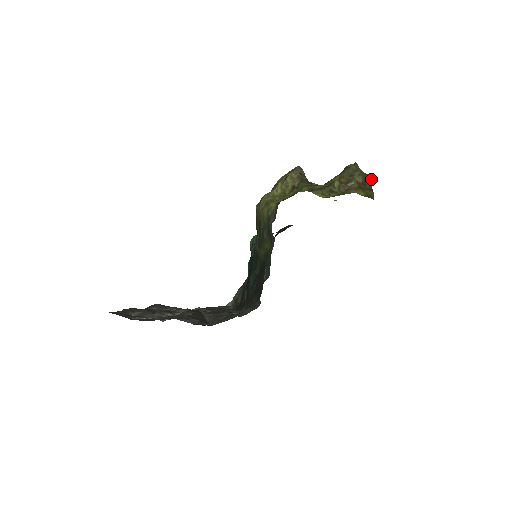
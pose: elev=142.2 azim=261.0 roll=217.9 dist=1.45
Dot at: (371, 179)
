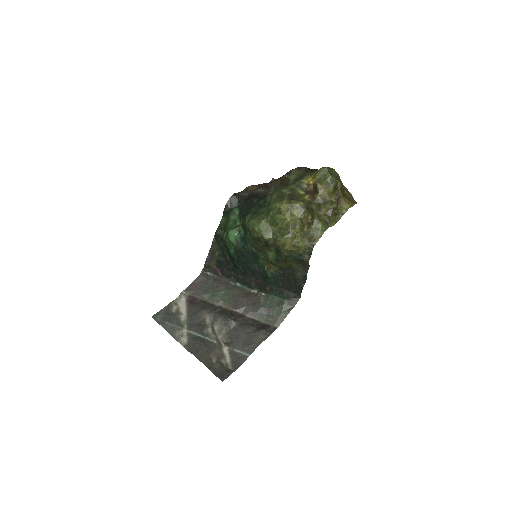
Dot at: (339, 176)
